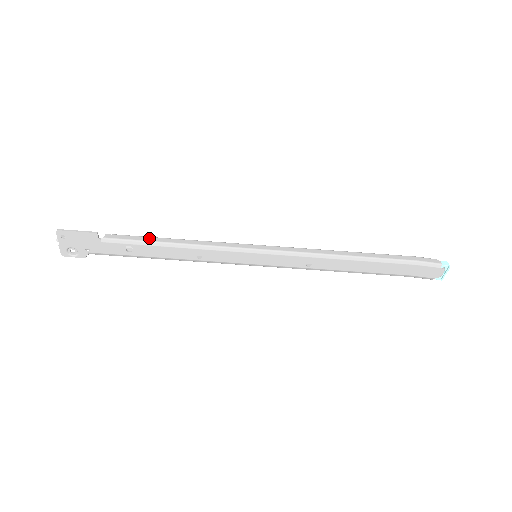
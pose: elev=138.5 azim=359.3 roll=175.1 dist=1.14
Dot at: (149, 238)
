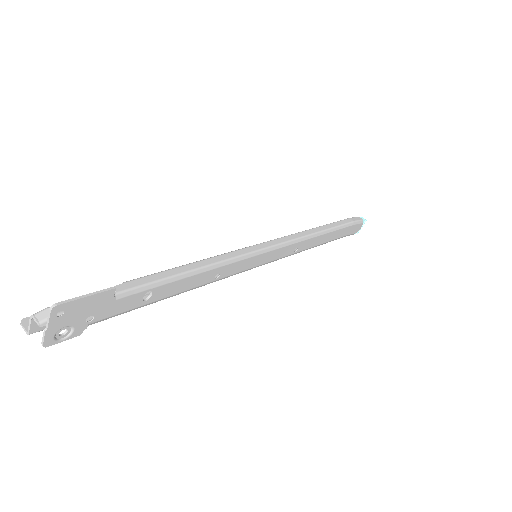
Dot at: (168, 272)
